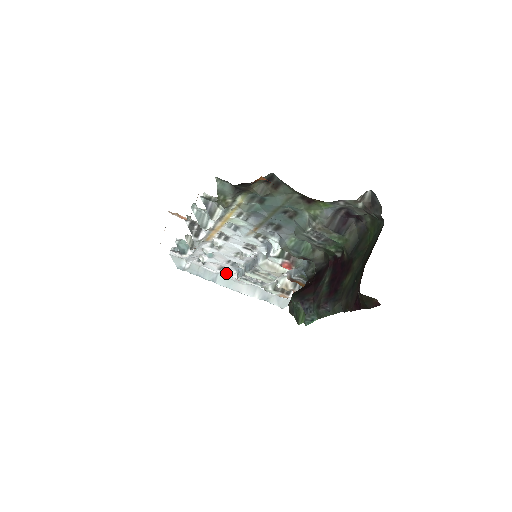
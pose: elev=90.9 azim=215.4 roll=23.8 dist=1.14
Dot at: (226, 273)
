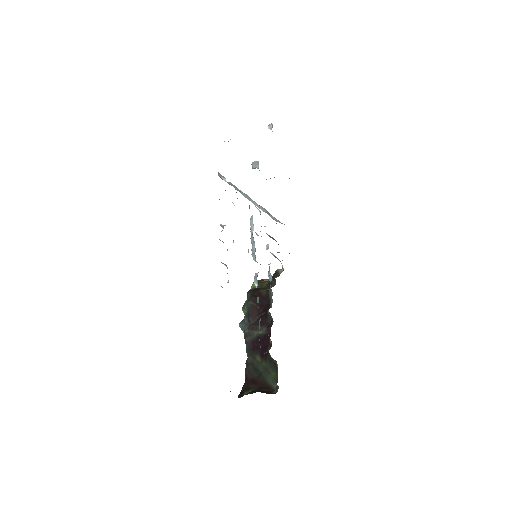
Dot at: occluded
